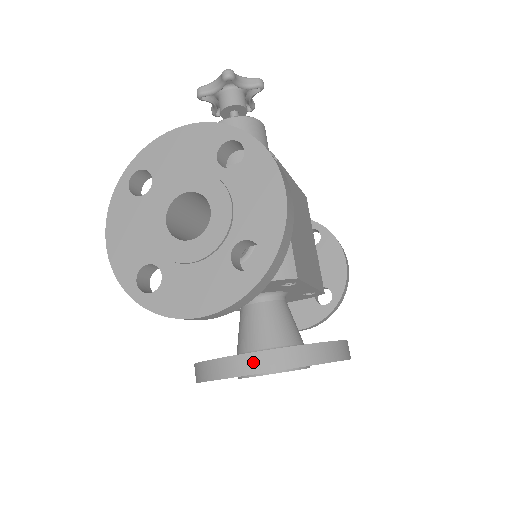
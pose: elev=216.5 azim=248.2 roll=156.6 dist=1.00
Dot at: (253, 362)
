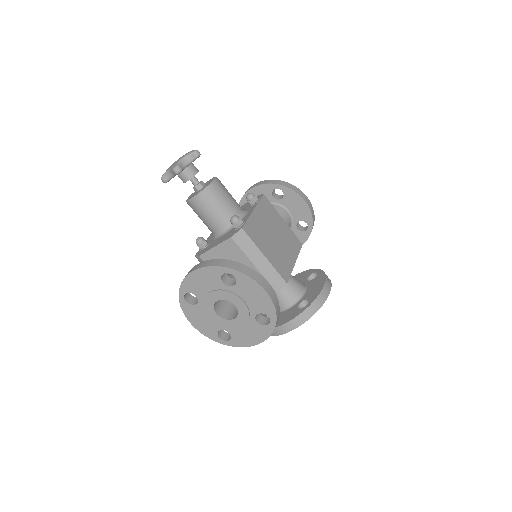
Dot at: (286, 328)
